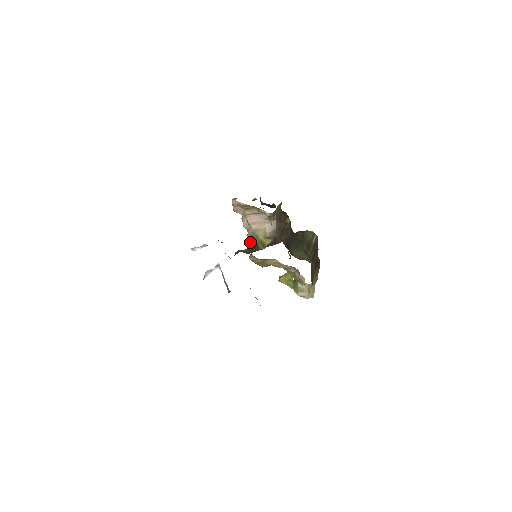
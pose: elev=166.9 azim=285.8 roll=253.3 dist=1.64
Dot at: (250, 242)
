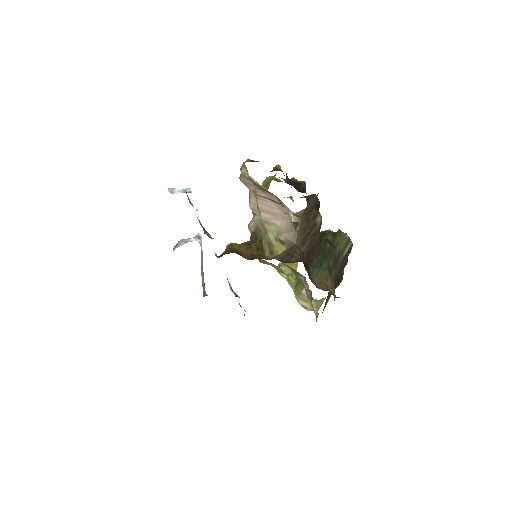
Dot at: (253, 234)
